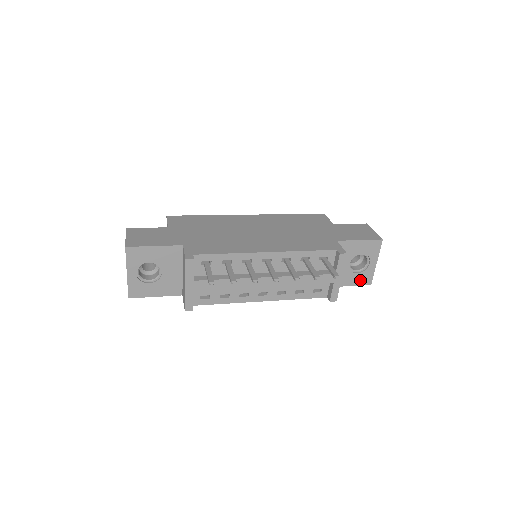
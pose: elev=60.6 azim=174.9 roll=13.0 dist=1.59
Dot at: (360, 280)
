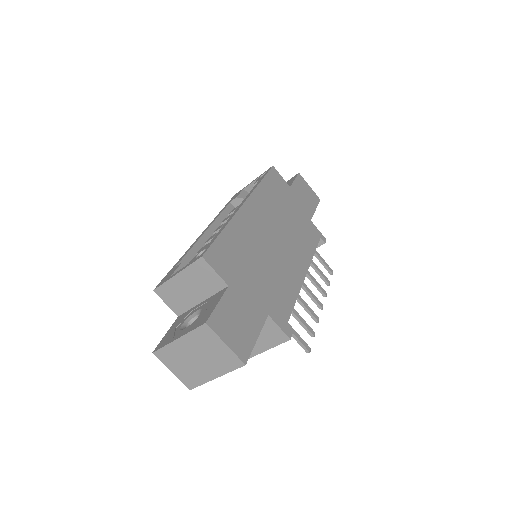
Dot at: occluded
